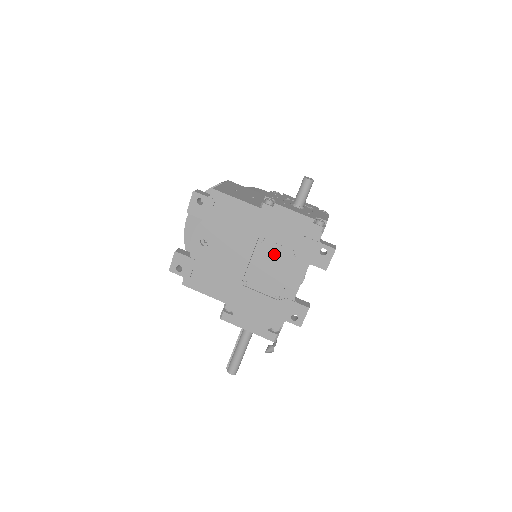
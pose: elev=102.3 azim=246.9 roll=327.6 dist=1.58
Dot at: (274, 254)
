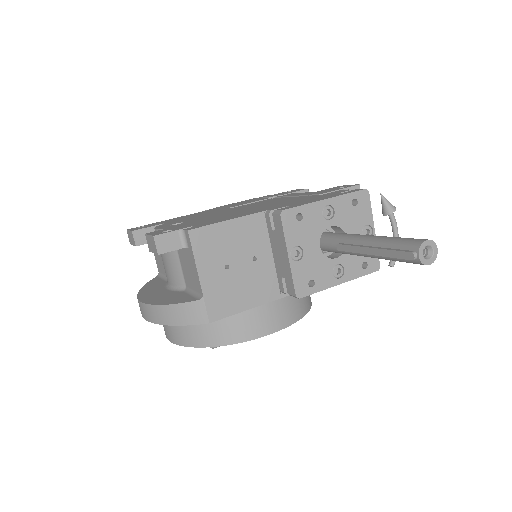
Dot at: occluded
